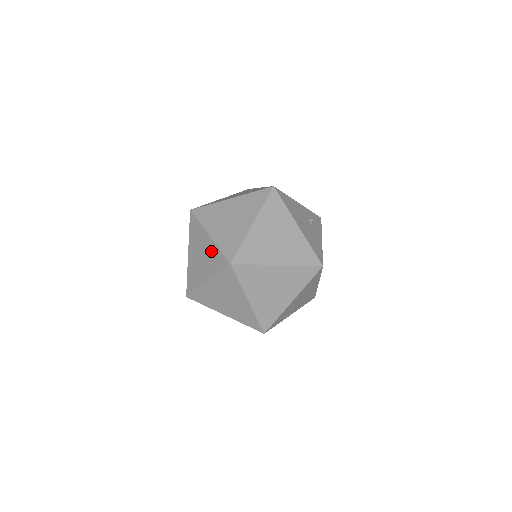
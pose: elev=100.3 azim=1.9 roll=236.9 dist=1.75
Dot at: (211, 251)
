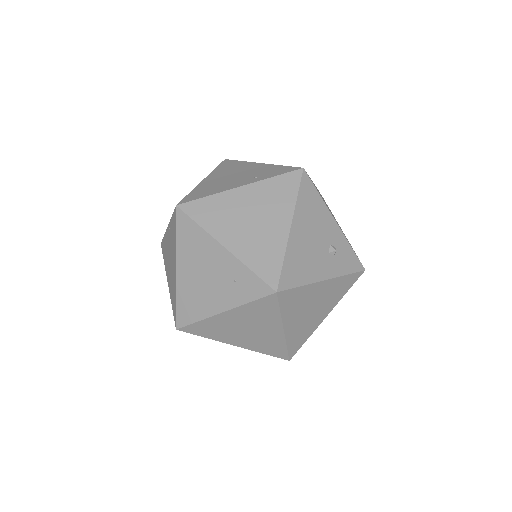
Dot at: occluded
